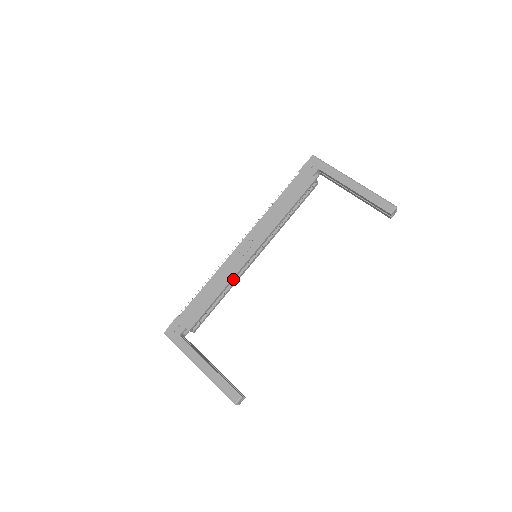
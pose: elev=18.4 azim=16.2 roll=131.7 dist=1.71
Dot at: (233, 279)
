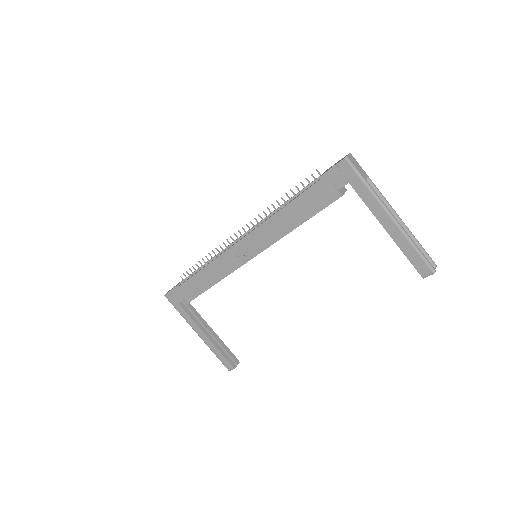
Dot at: occluded
